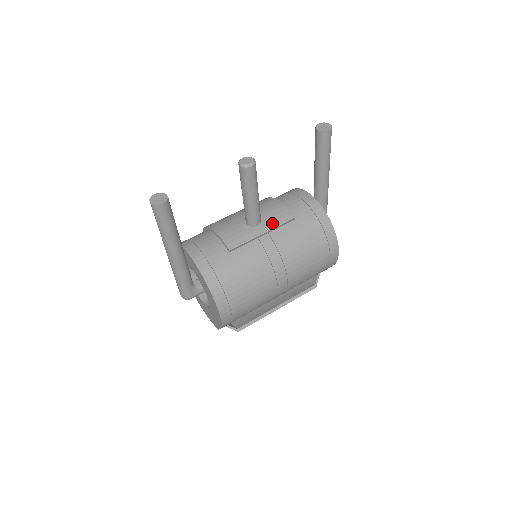
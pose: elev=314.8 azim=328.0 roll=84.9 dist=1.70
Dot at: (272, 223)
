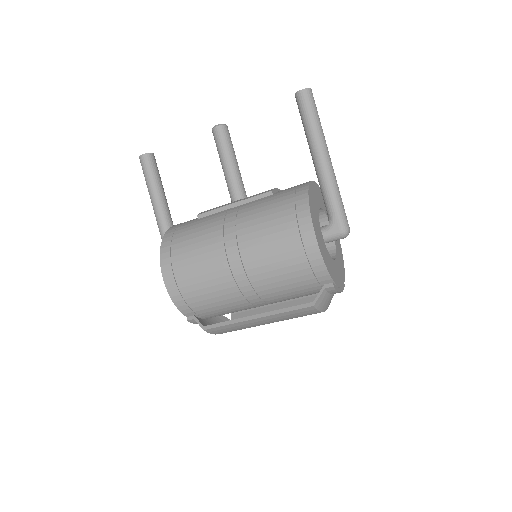
Dot at: (249, 197)
